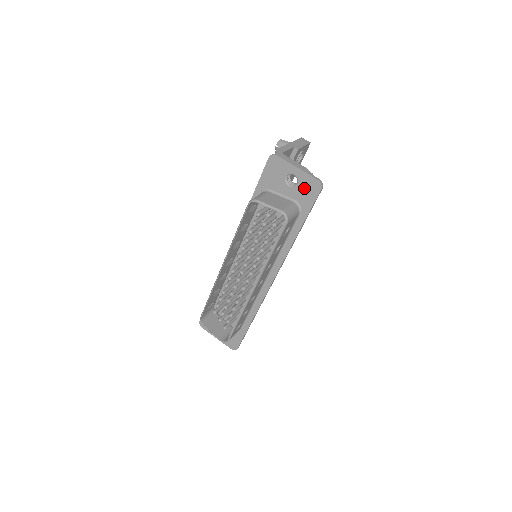
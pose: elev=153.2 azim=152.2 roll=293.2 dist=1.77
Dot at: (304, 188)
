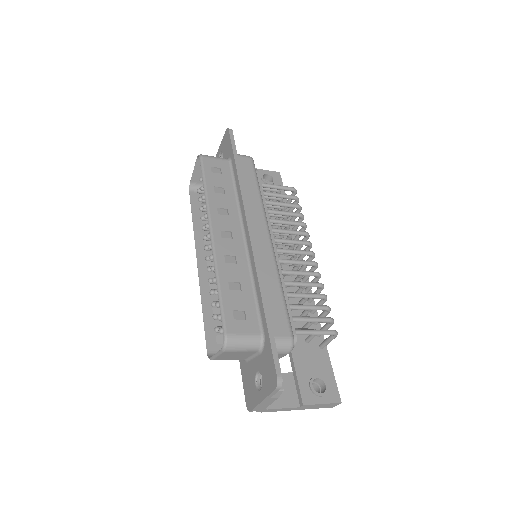
Dot at: (225, 147)
